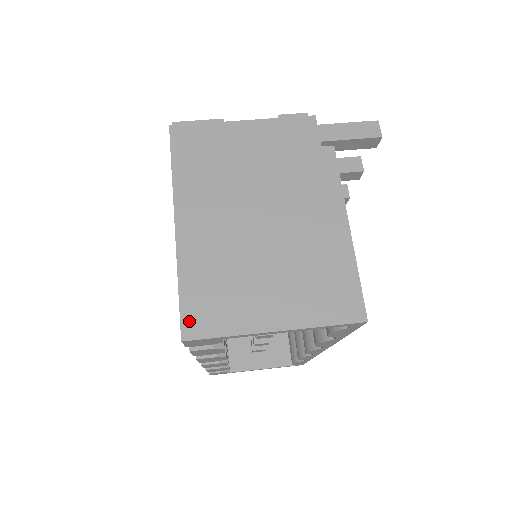
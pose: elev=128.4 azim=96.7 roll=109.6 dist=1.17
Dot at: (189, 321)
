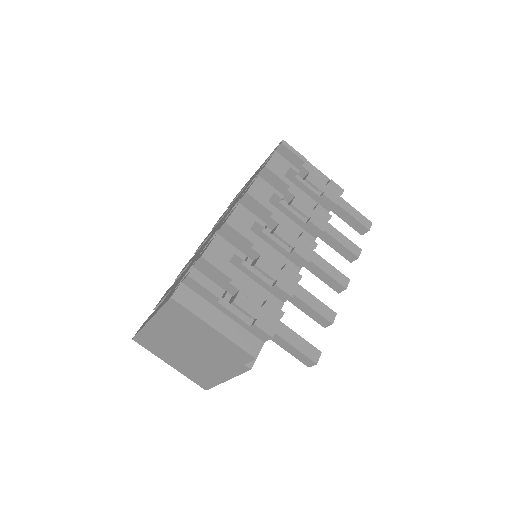
Dot at: (138, 339)
